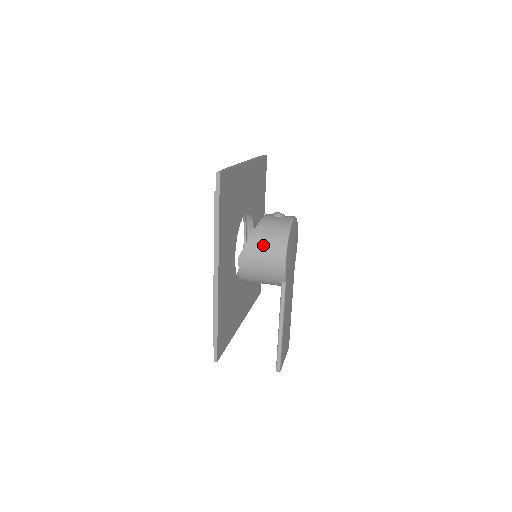
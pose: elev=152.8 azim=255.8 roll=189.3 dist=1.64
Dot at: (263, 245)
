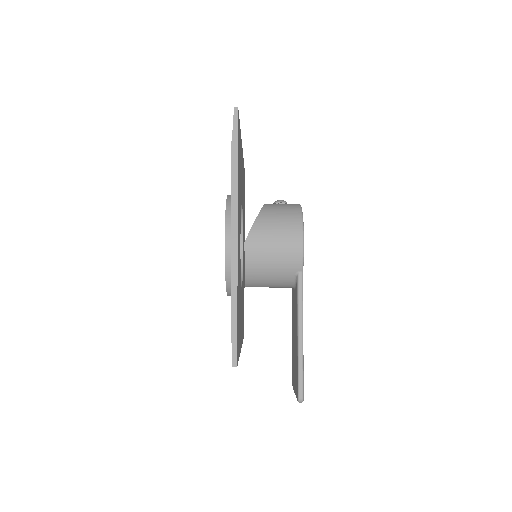
Dot at: (274, 224)
